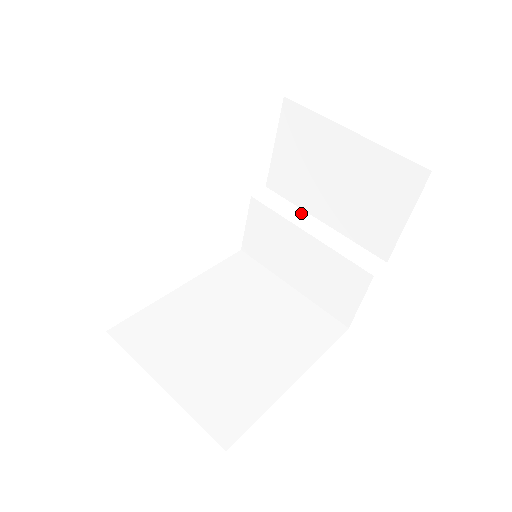
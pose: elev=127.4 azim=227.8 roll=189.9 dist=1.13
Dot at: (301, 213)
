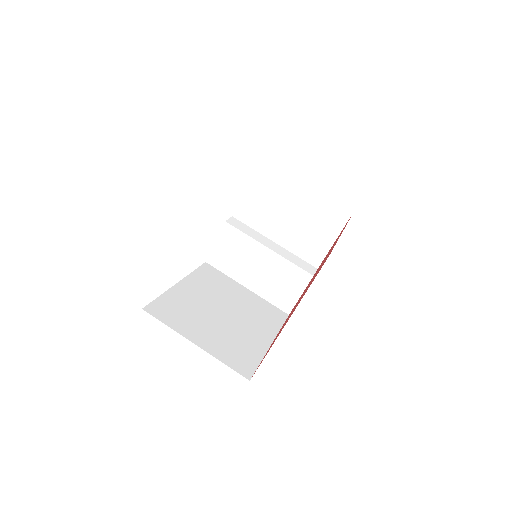
Dot at: (260, 235)
